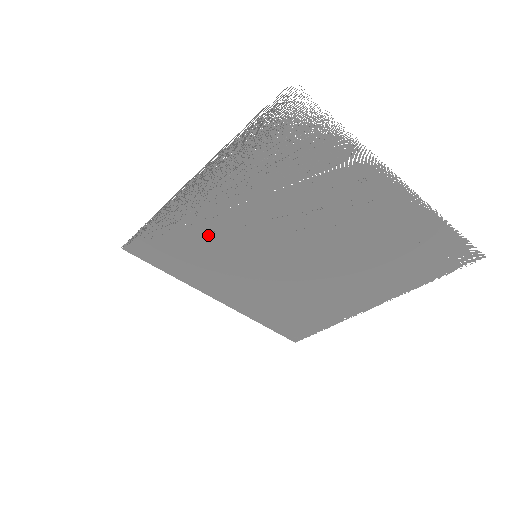
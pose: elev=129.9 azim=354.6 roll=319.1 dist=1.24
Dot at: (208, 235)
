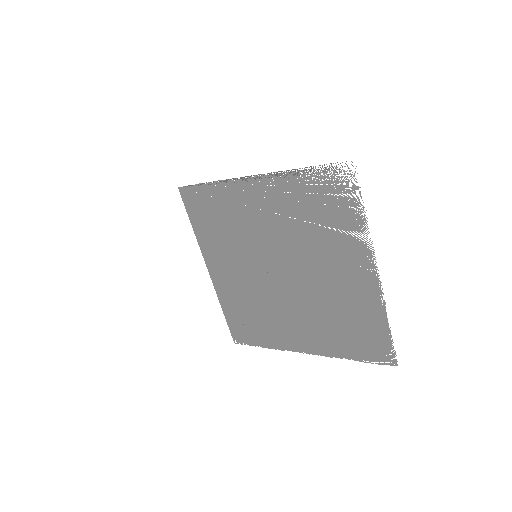
Dot at: (238, 219)
